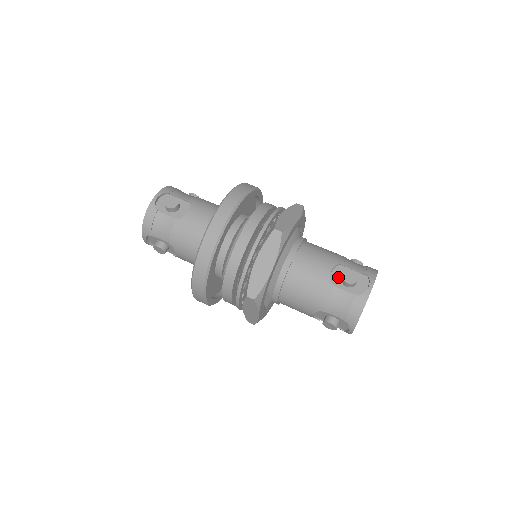
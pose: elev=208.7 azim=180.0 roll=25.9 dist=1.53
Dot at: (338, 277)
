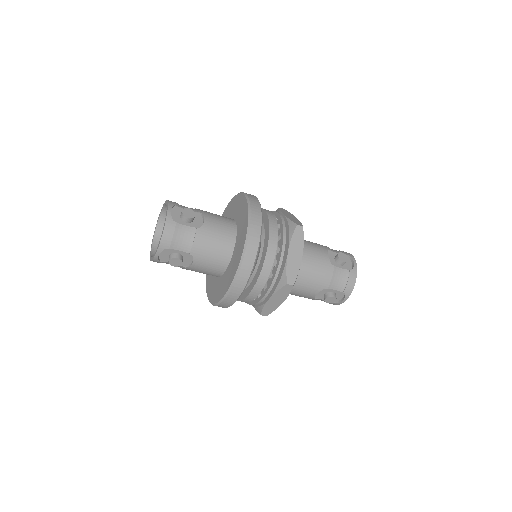
Dot at: (332, 259)
